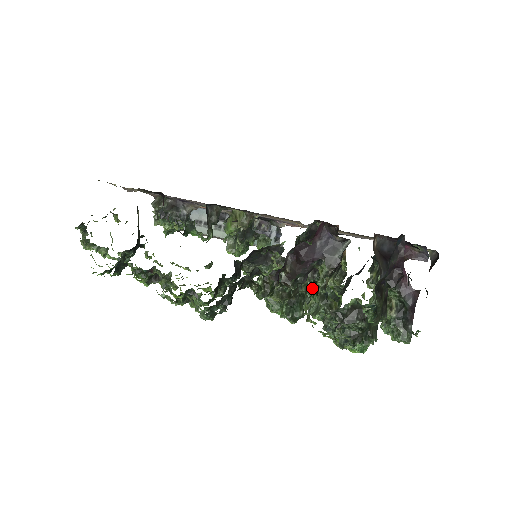
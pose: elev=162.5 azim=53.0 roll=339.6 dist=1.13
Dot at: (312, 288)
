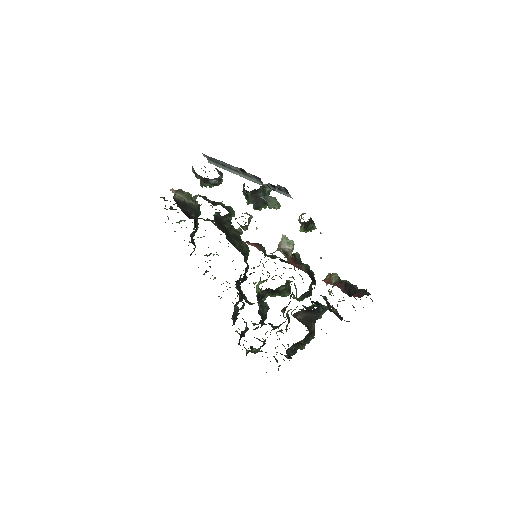
Dot at: occluded
